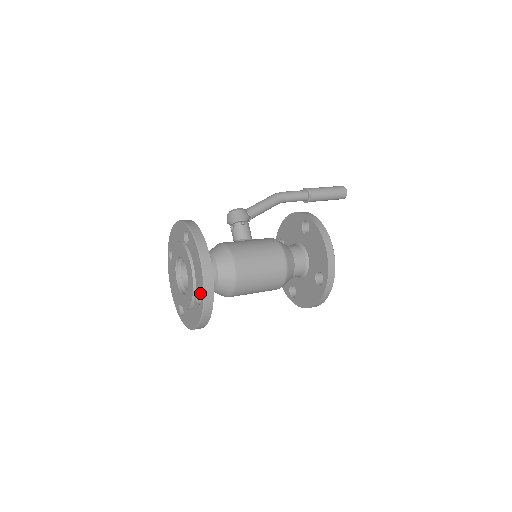
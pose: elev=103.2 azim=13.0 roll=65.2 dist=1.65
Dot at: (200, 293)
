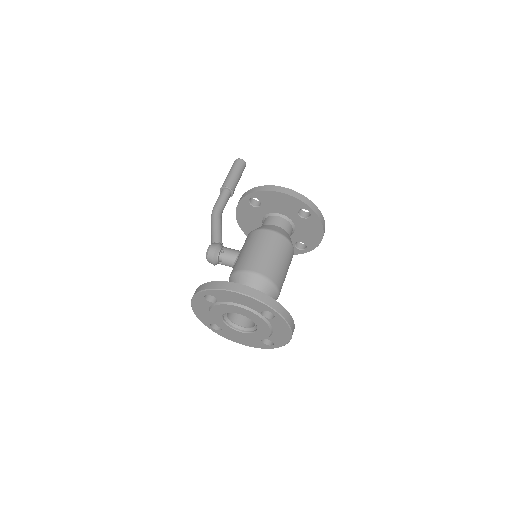
Dot at: (265, 310)
